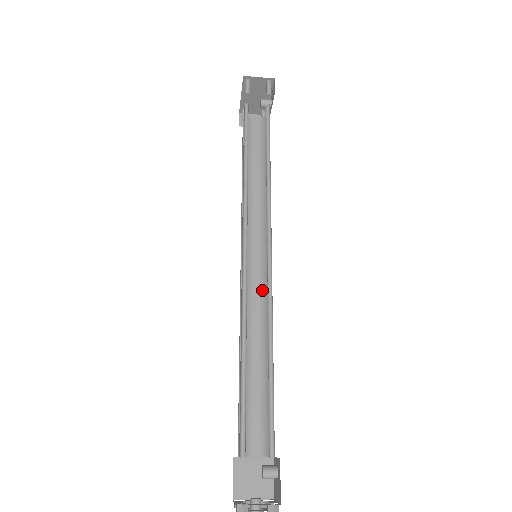
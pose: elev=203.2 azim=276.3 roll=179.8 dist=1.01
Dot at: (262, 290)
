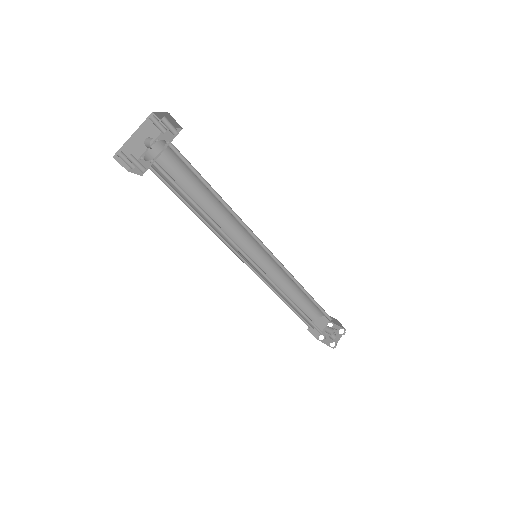
Dot at: occluded
